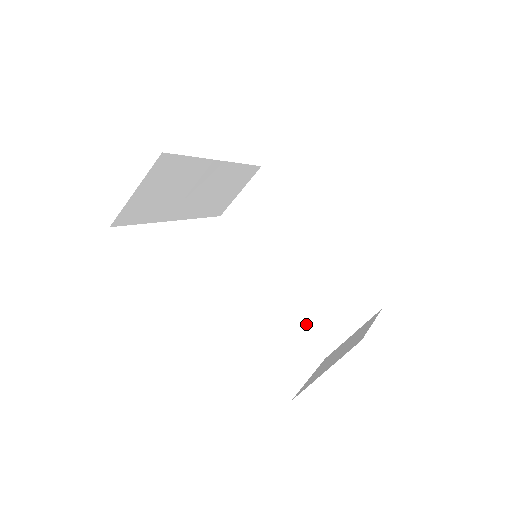
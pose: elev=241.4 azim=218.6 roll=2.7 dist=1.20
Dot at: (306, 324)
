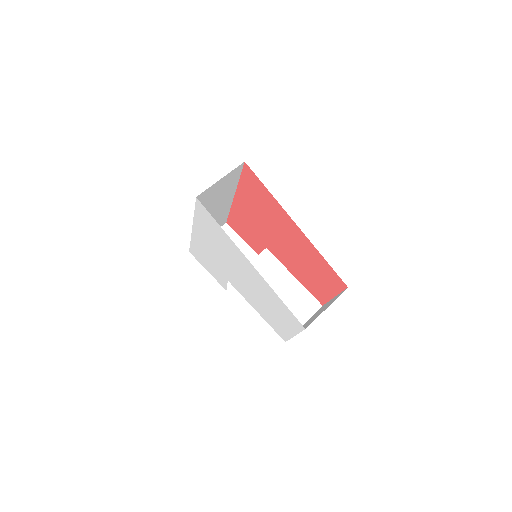
Dot at: occluded
